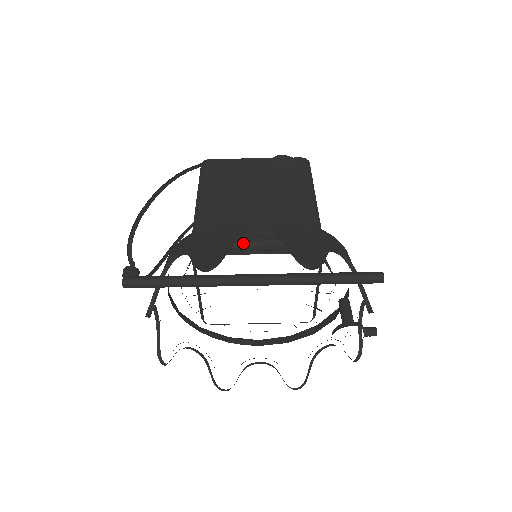
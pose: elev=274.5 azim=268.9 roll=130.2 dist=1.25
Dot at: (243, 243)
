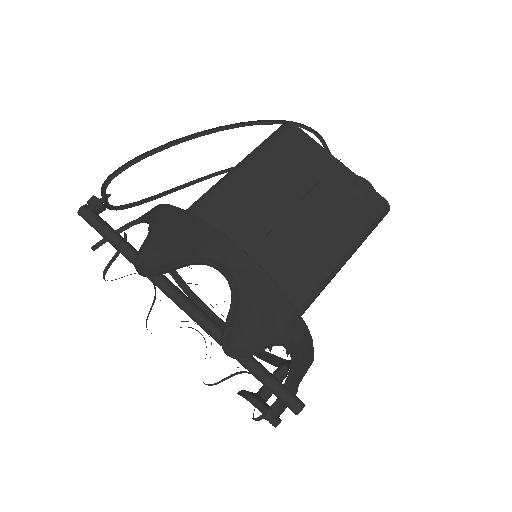
Dot at: occluded
